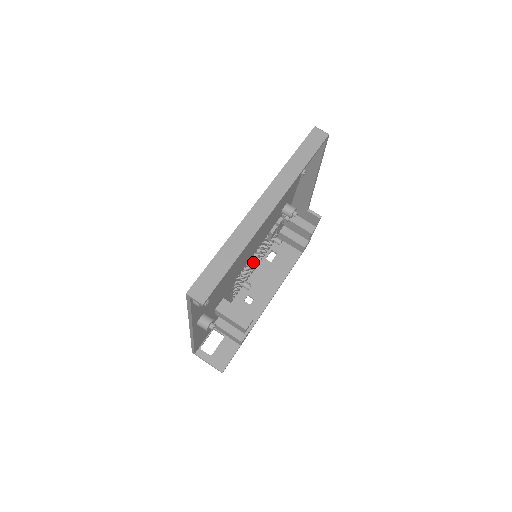
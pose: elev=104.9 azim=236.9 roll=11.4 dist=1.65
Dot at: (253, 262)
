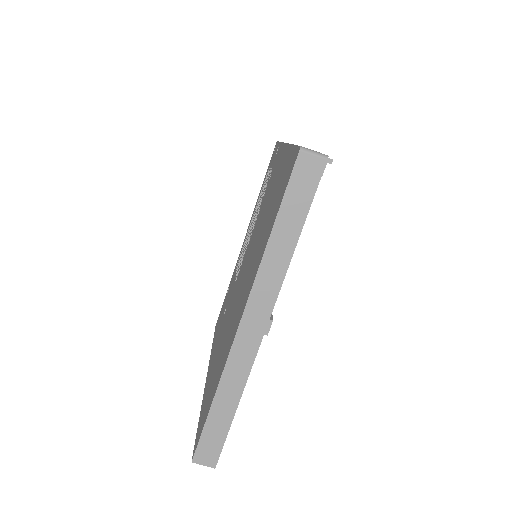
Dot at: occluded
